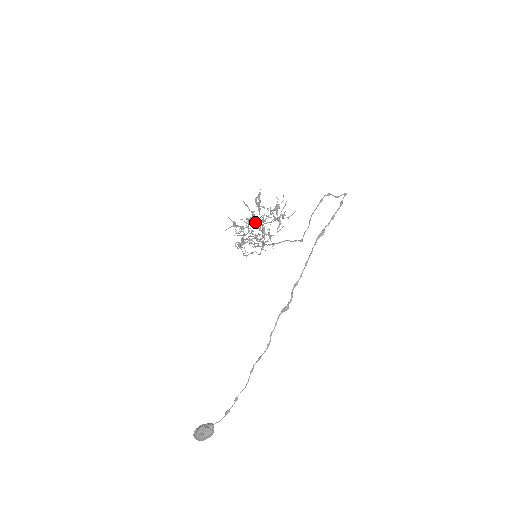
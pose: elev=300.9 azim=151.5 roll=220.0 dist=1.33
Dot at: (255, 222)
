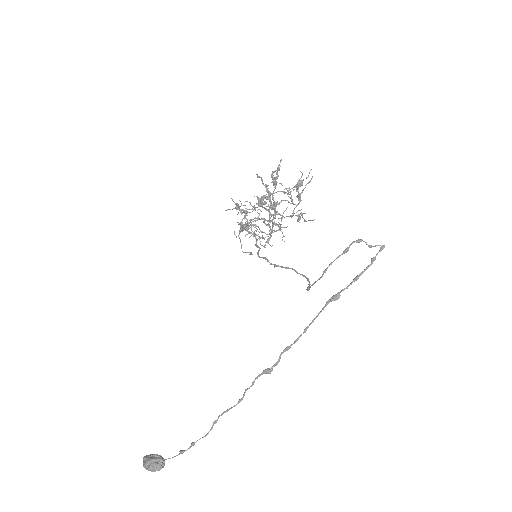
Dot at: (264, 208)
